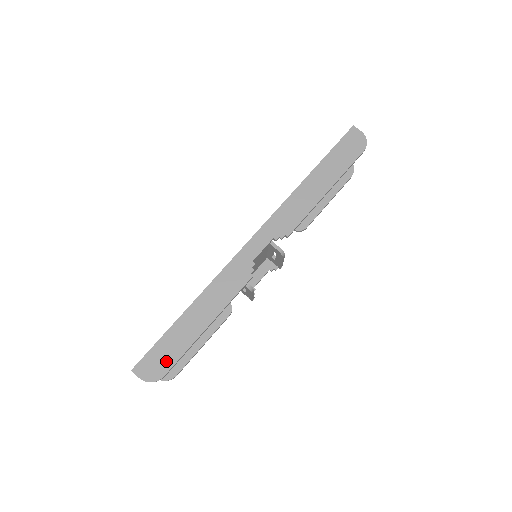
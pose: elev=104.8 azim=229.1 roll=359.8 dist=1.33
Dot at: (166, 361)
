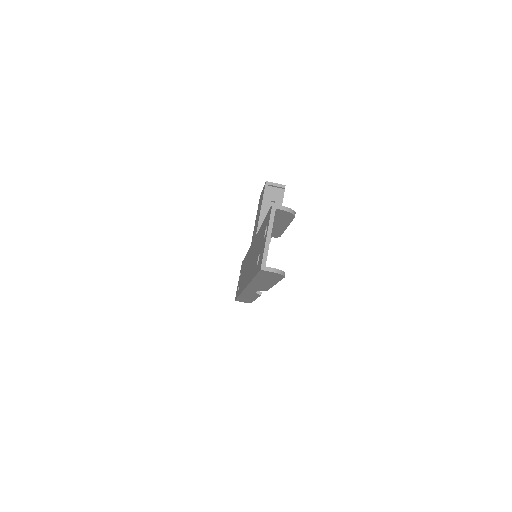
Dot at: (247, 301)
